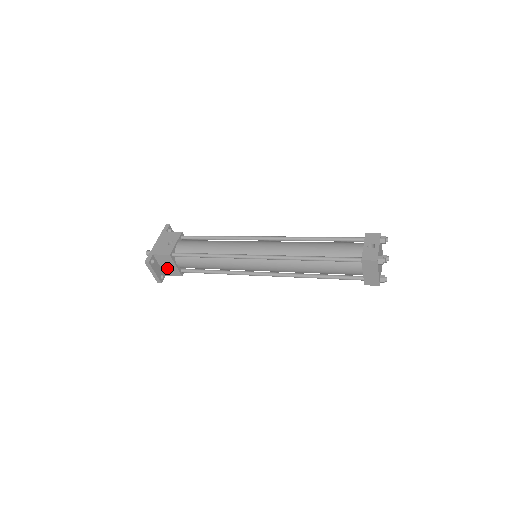
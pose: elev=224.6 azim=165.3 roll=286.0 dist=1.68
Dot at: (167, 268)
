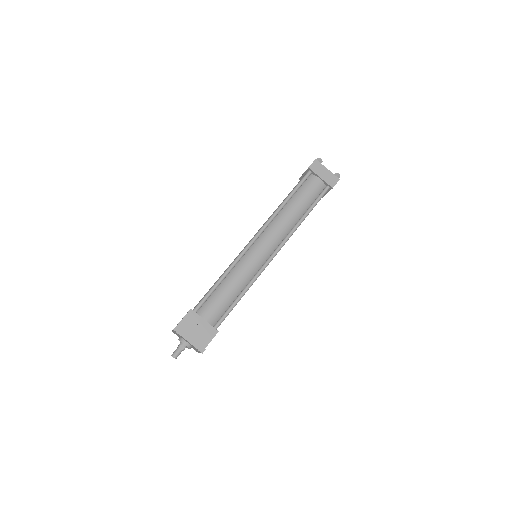
Dot at: (199, 334)
